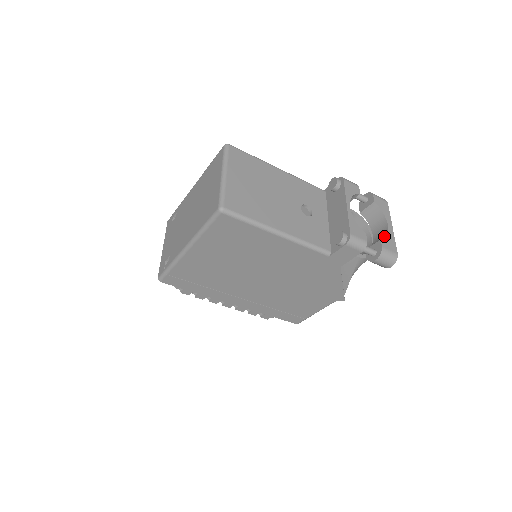
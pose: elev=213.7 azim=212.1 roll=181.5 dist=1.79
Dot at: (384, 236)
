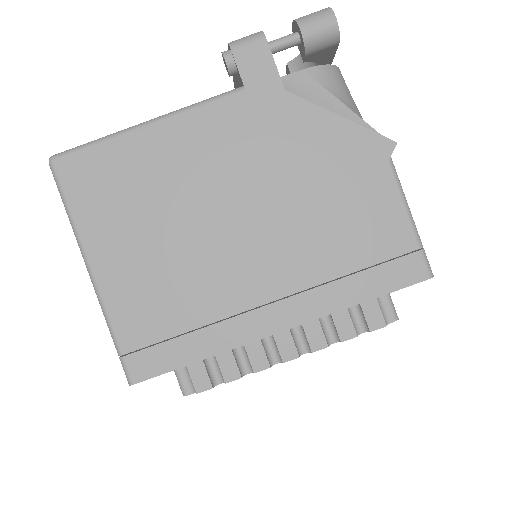
Dot at: occluded
